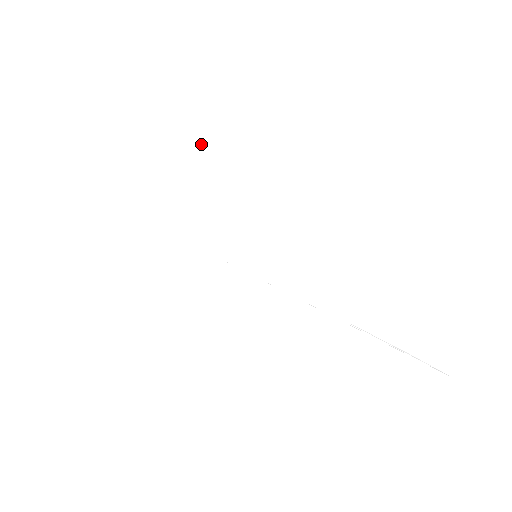
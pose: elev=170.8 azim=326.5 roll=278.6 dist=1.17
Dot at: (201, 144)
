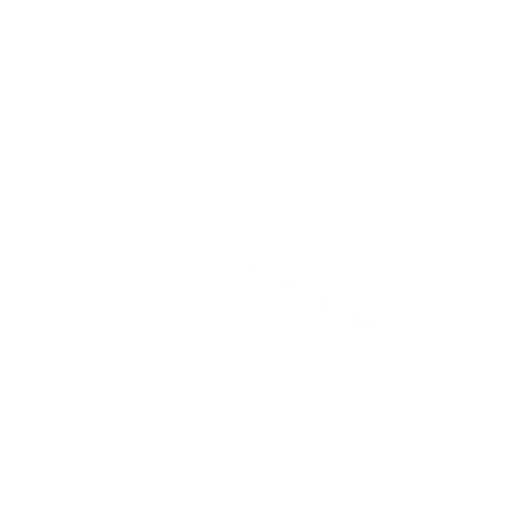
Dot at: (213, 163)
